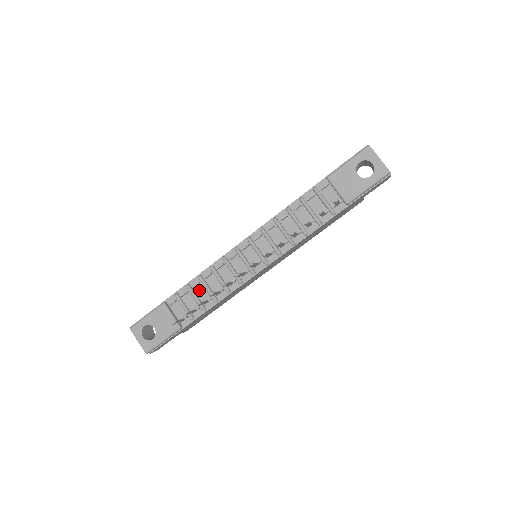
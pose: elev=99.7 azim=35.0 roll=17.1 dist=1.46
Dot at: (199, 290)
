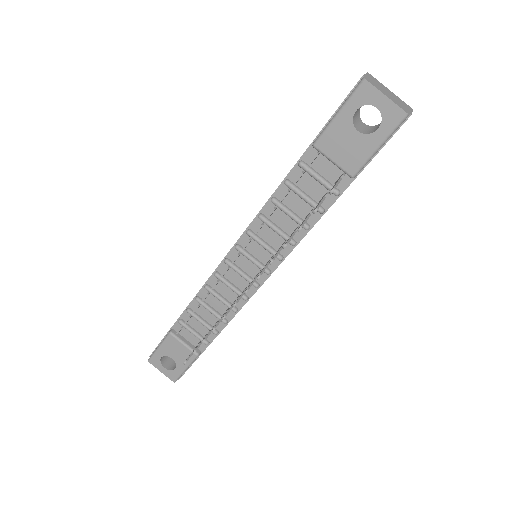
Dot at: (202, 312)
